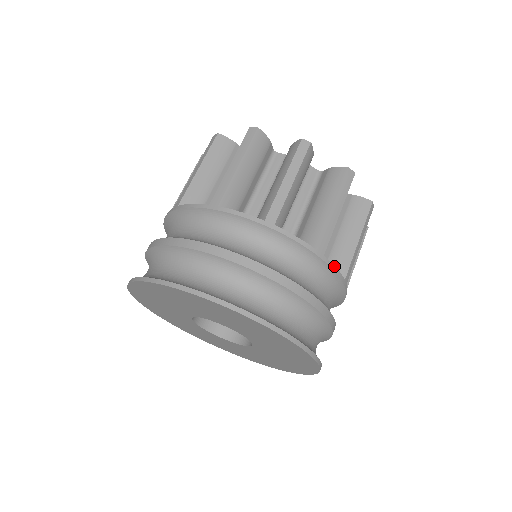
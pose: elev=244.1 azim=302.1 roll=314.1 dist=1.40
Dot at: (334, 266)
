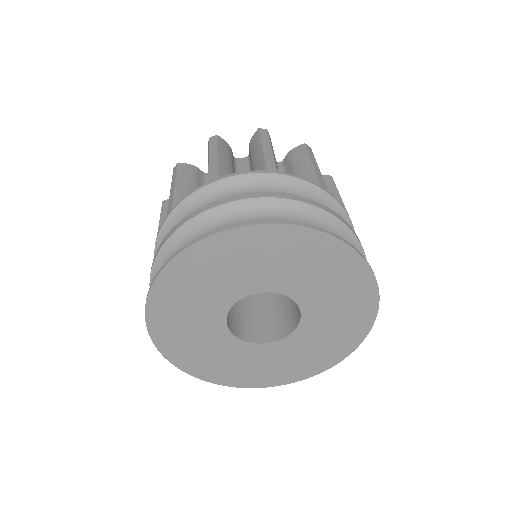
Dot at: occluded
